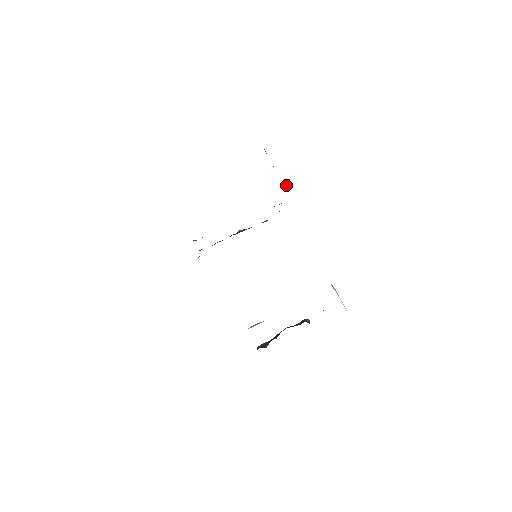
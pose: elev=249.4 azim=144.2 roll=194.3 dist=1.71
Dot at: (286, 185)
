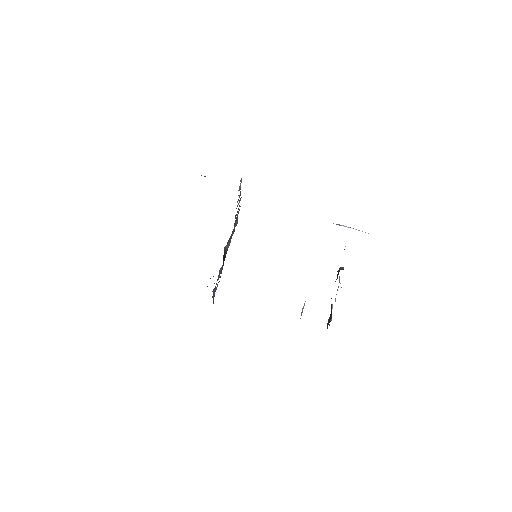
Dot at: occluded
